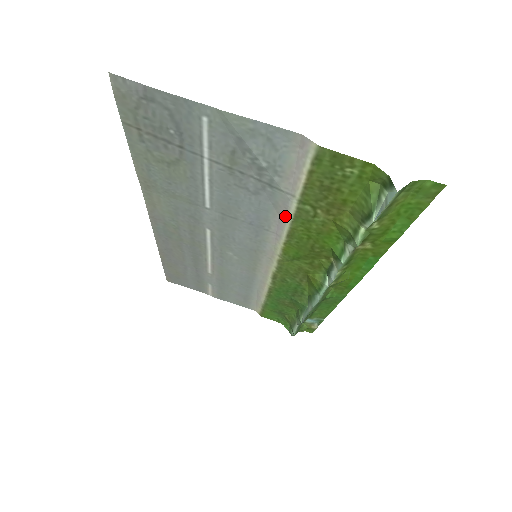
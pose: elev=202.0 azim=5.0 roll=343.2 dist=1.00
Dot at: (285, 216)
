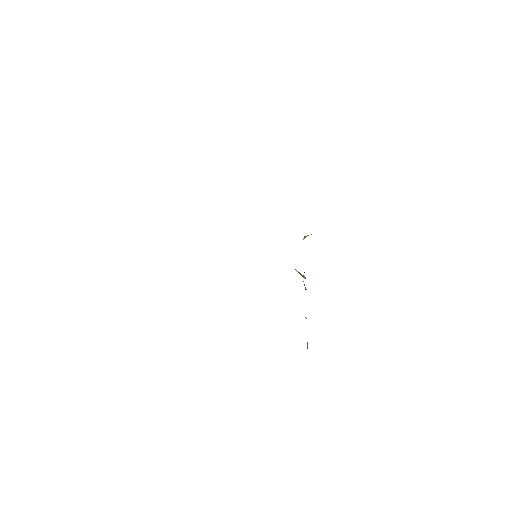
Dot at: occluded
